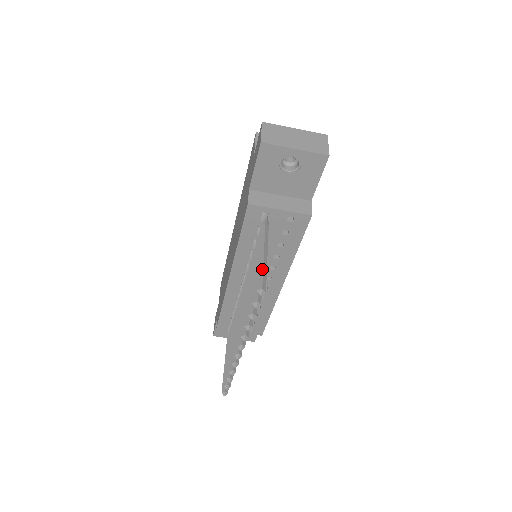
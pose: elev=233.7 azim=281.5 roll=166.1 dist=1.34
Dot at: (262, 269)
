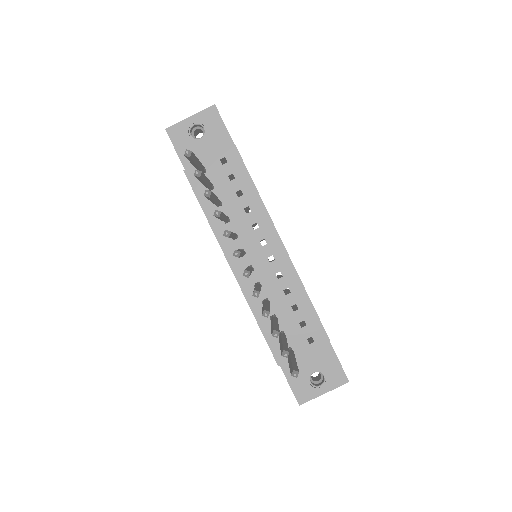
Dot at: occluded
